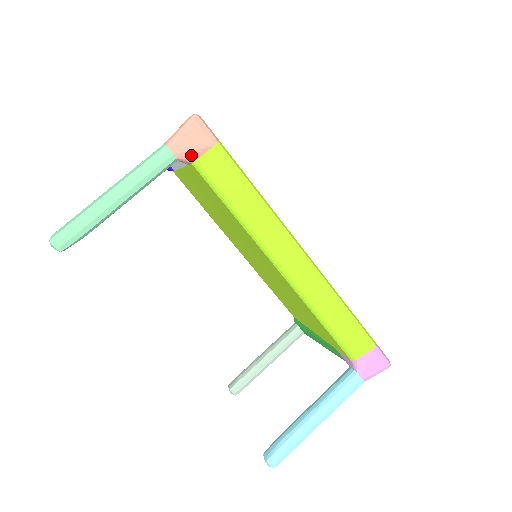
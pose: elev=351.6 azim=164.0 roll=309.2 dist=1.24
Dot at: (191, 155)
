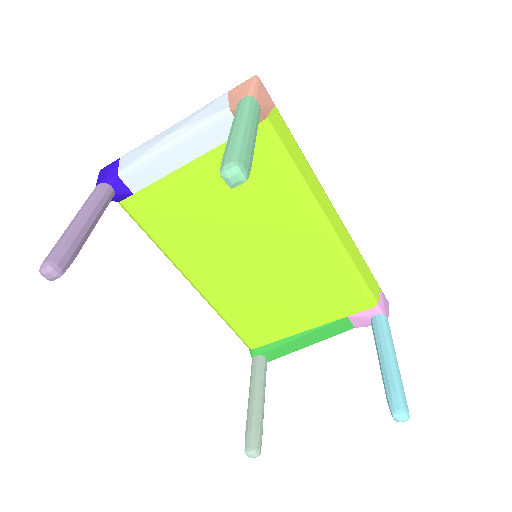
Dot at: (266, 110)
